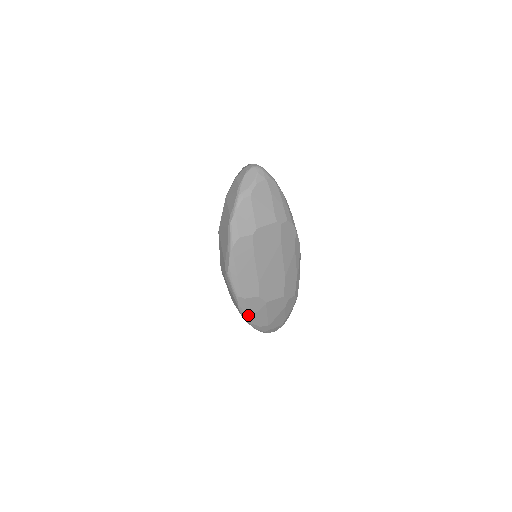
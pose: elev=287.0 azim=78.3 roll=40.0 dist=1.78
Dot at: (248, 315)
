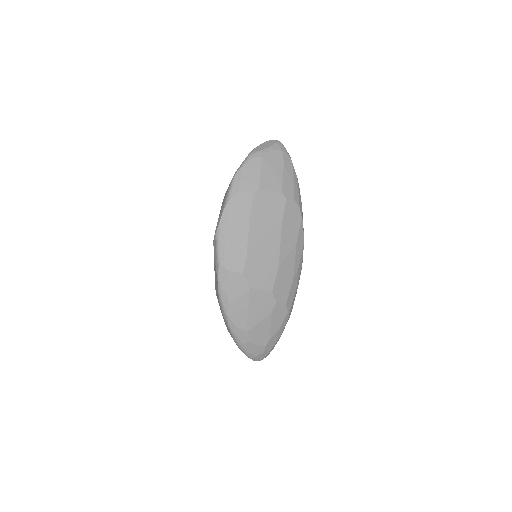
Dot at: (226, 299)
